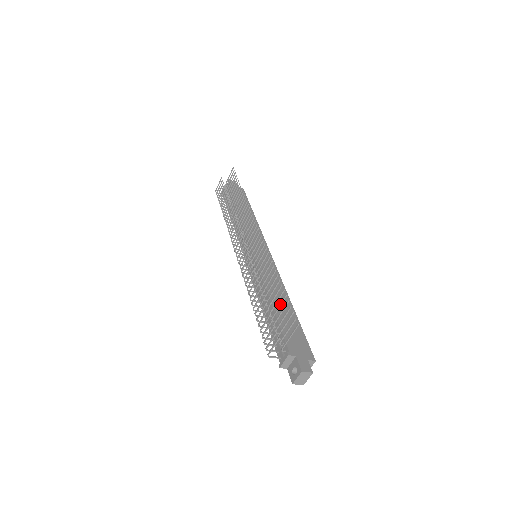
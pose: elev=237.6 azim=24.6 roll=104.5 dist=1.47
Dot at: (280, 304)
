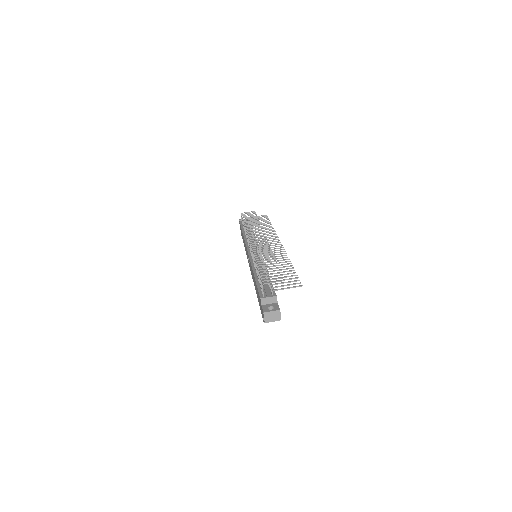
Dot at: (287, 273)
